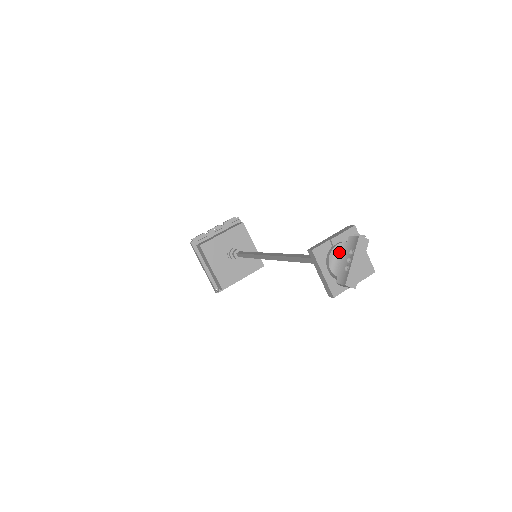
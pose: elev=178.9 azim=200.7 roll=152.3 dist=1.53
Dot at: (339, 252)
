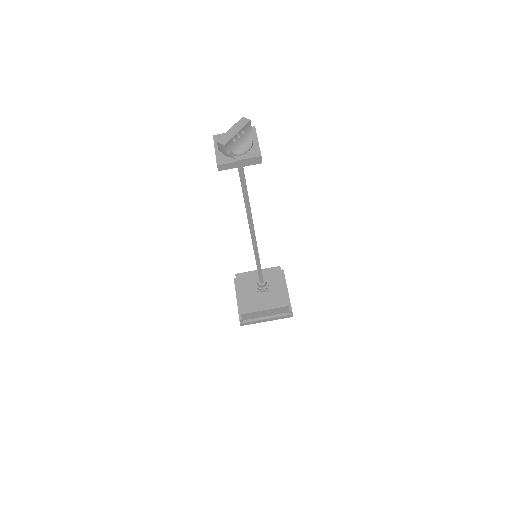
Dot at: occluded
